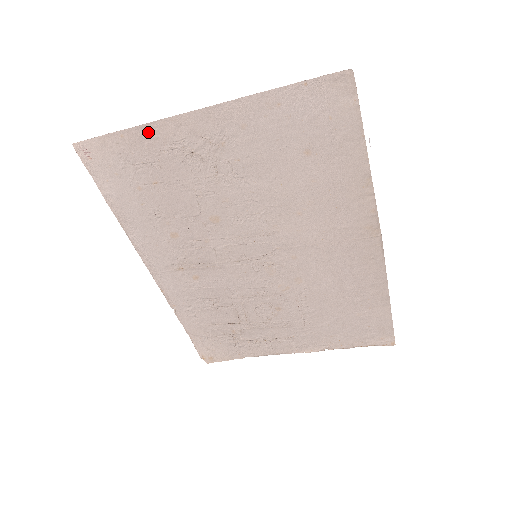
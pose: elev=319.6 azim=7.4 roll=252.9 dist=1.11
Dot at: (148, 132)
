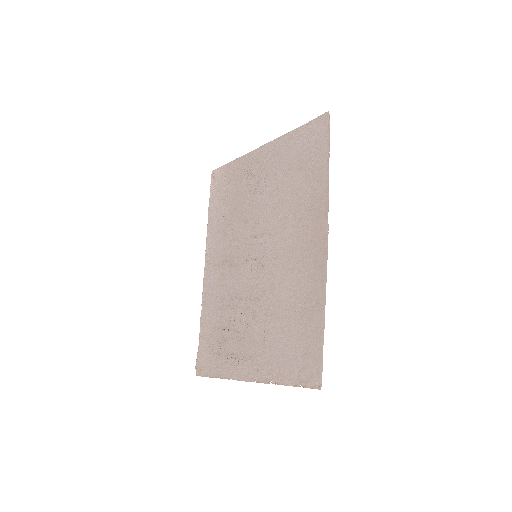
Dot at: (240, 162)
